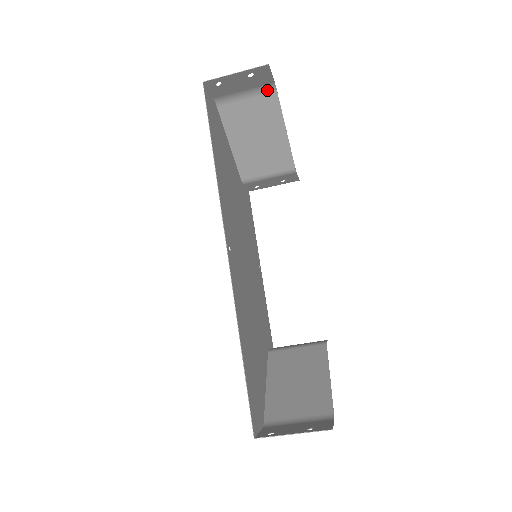
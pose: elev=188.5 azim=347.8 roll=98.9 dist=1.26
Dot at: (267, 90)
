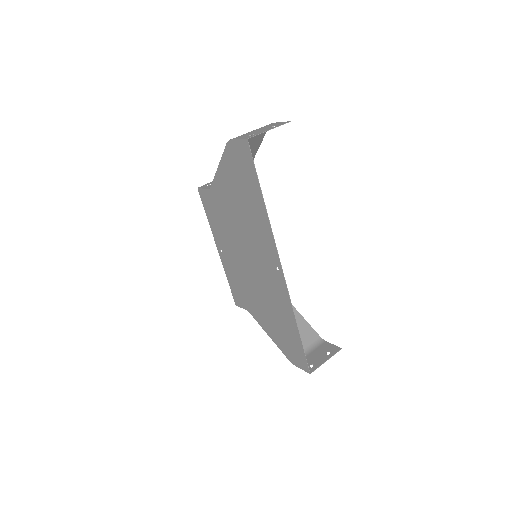
Dot at: occluded
